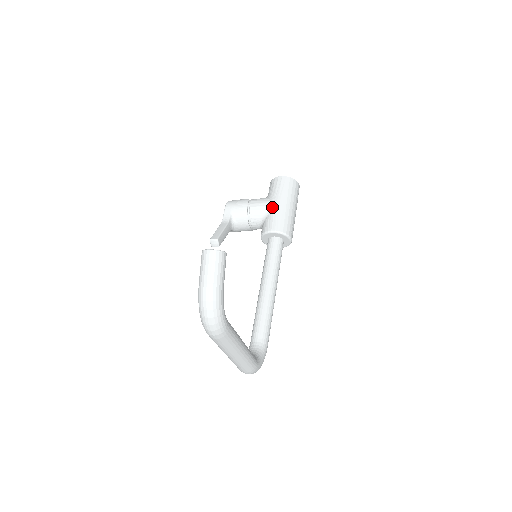
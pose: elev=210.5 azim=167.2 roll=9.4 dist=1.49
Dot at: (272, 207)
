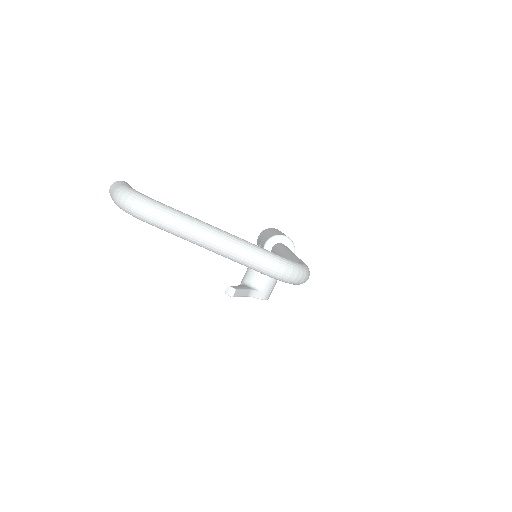
Dot at: (260, 245)
